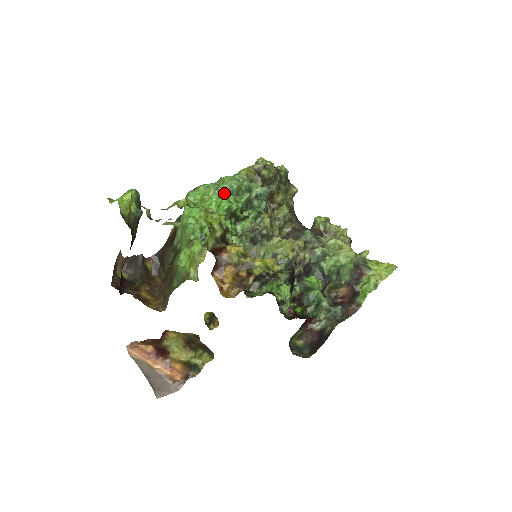
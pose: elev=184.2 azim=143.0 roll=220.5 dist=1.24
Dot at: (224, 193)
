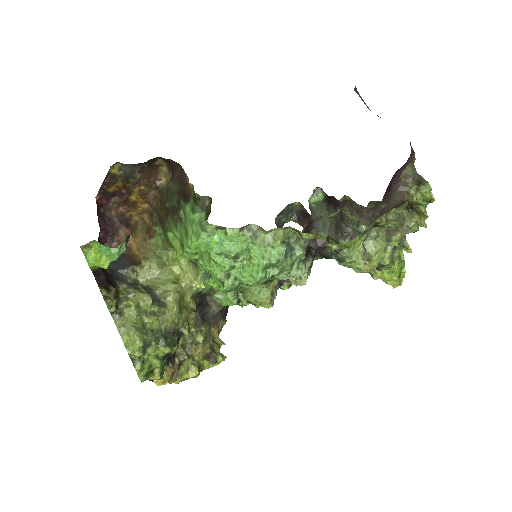
Dot at: (226, 290)
